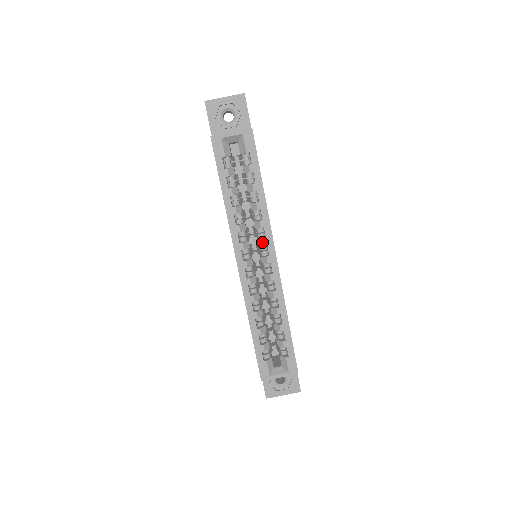
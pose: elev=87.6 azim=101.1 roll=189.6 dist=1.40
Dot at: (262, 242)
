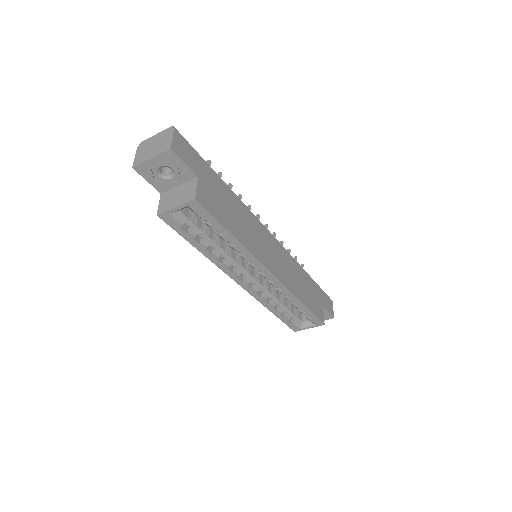
Dot at: occluded
